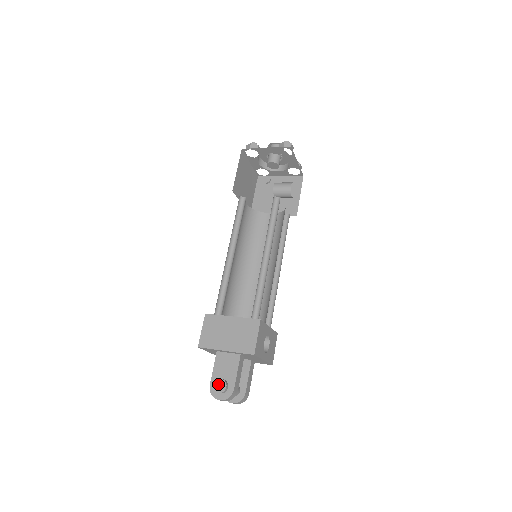
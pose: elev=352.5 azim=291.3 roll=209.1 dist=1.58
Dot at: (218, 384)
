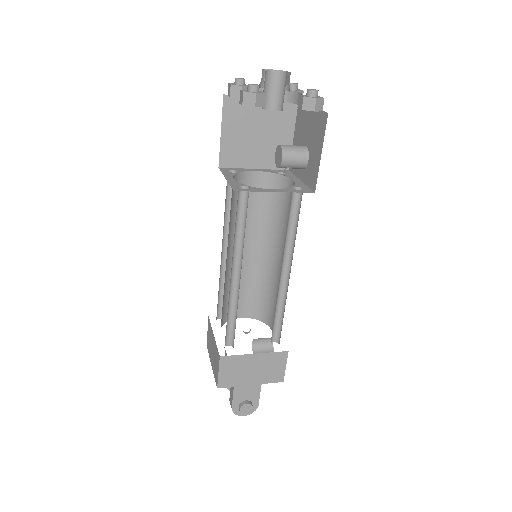
Dot at: (244, 409)
